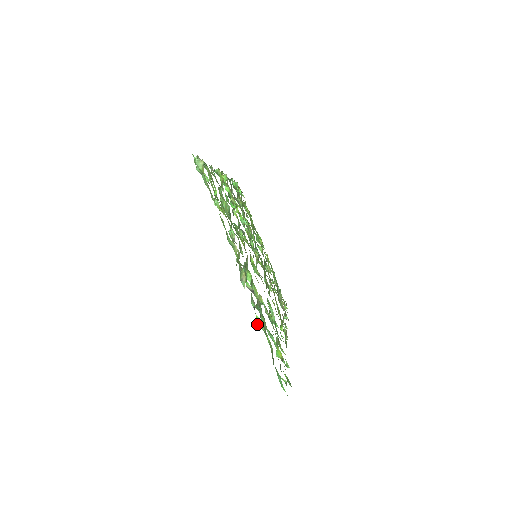
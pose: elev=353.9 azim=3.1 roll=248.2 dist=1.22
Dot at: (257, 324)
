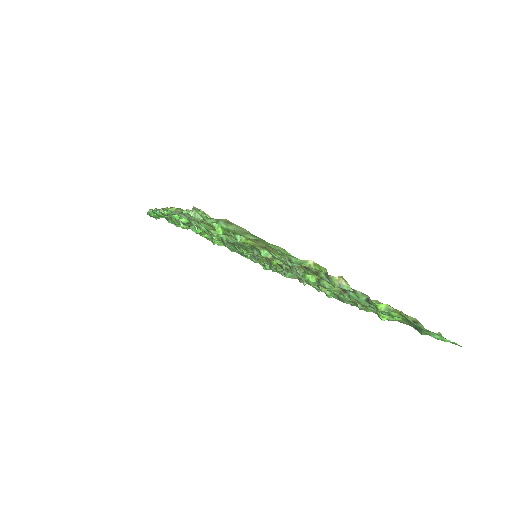
Dot at: occluded
